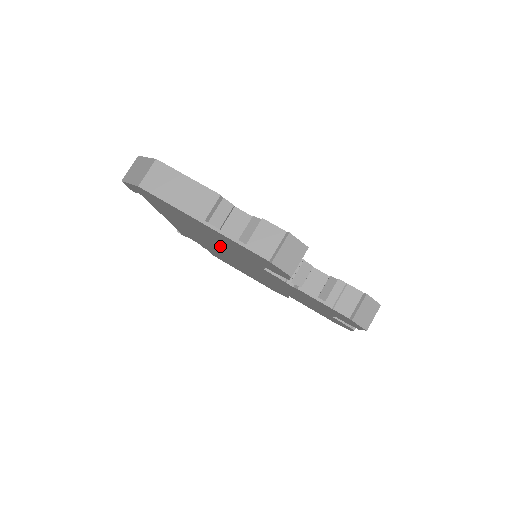
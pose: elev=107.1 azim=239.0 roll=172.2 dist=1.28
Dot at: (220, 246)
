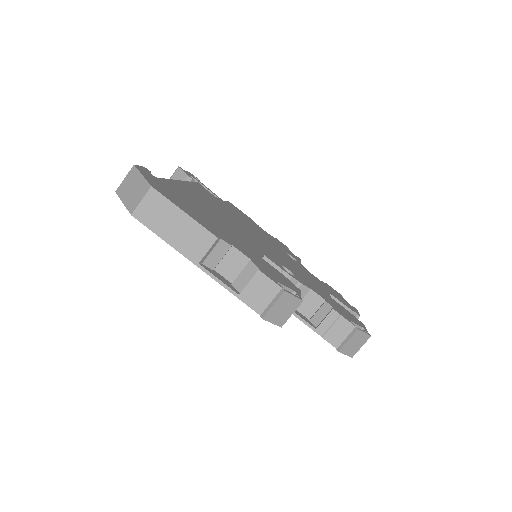
Dot at: occluded
